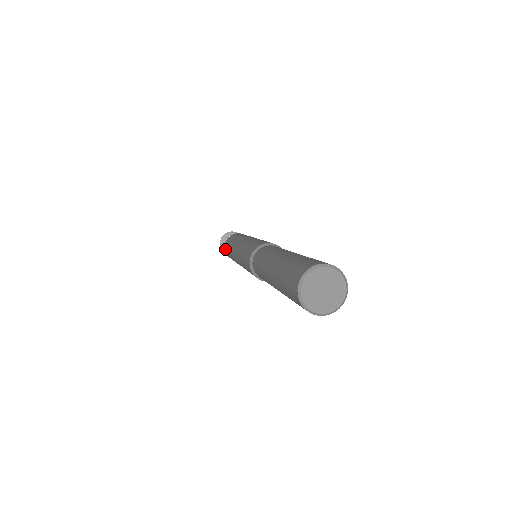
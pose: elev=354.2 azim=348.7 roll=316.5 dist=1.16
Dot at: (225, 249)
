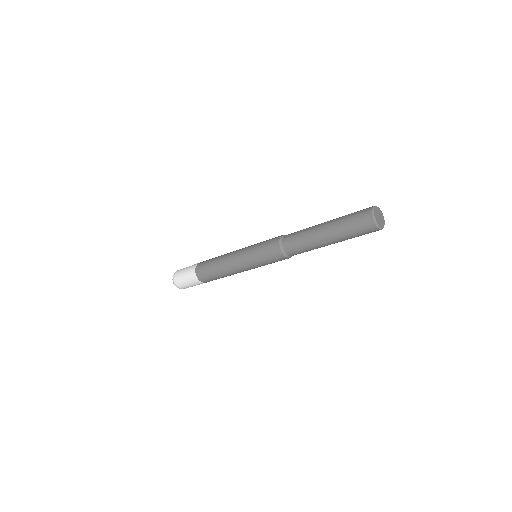
Dot at: (198, 268)
